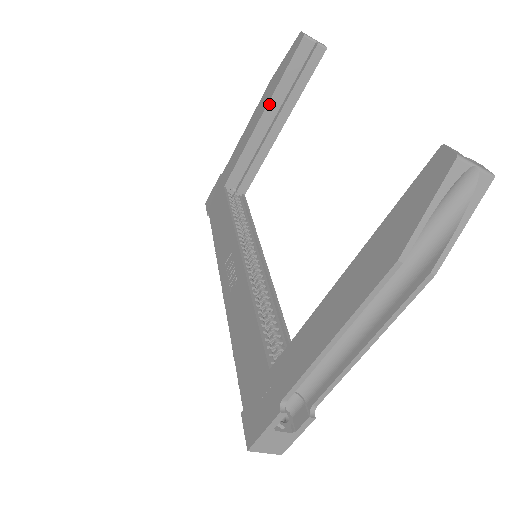
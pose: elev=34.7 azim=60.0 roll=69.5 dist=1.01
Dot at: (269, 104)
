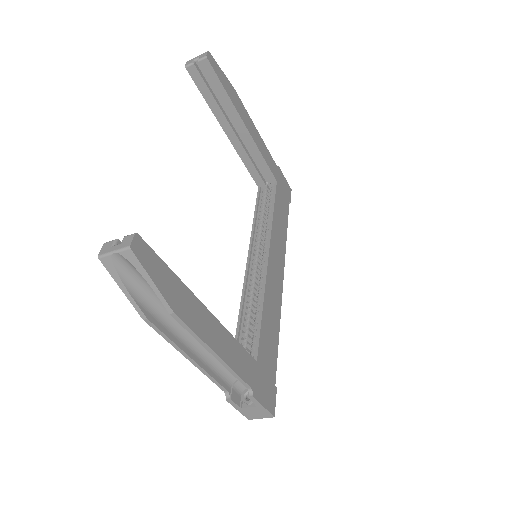
Dot at: (220, 122)
